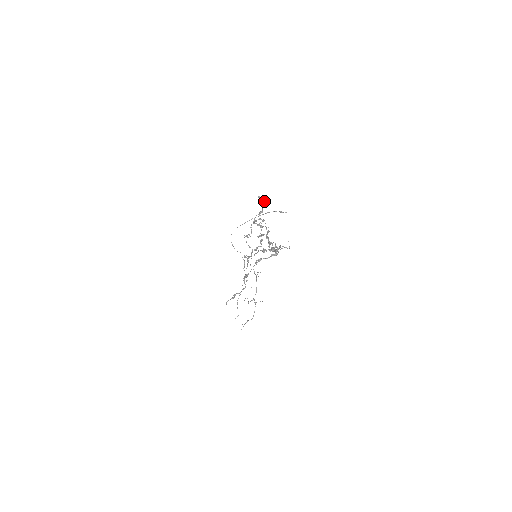
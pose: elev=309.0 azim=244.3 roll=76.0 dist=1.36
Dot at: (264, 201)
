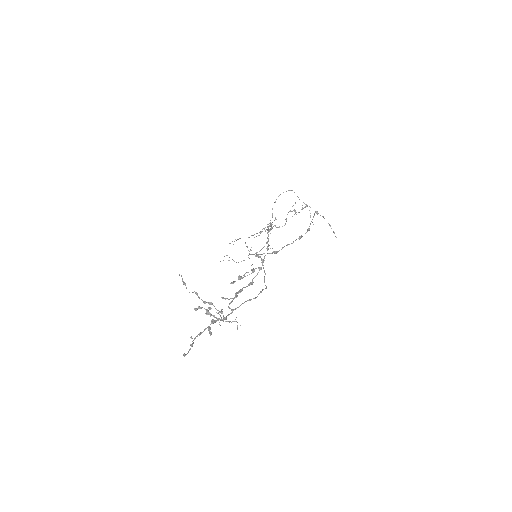
Dot at: (301, 236)
